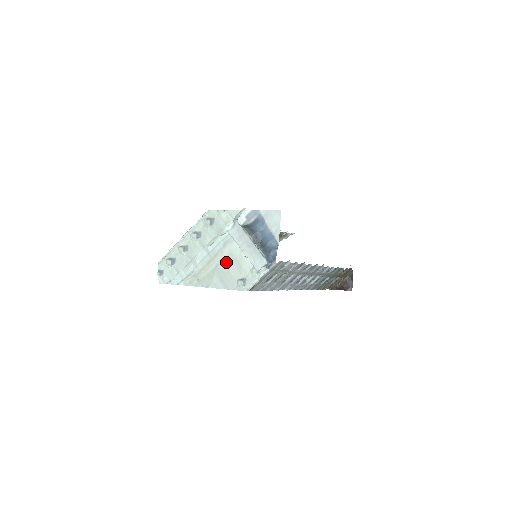
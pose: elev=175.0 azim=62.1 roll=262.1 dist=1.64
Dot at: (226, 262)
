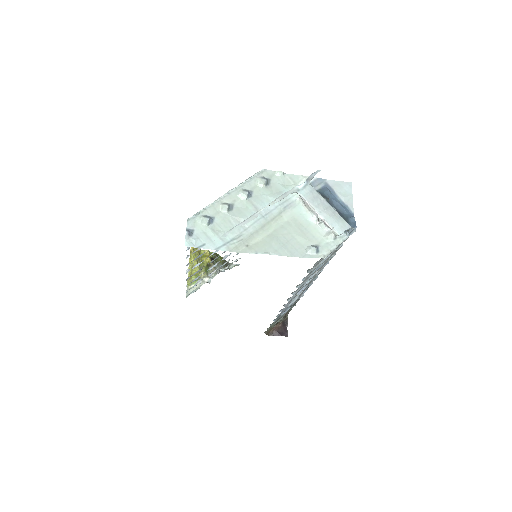
Dot at: (289, 227)
